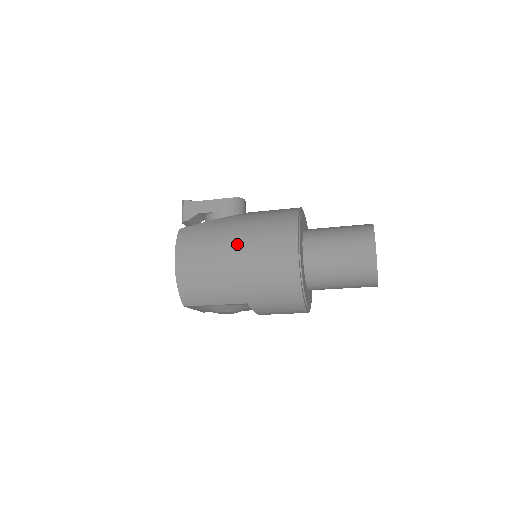
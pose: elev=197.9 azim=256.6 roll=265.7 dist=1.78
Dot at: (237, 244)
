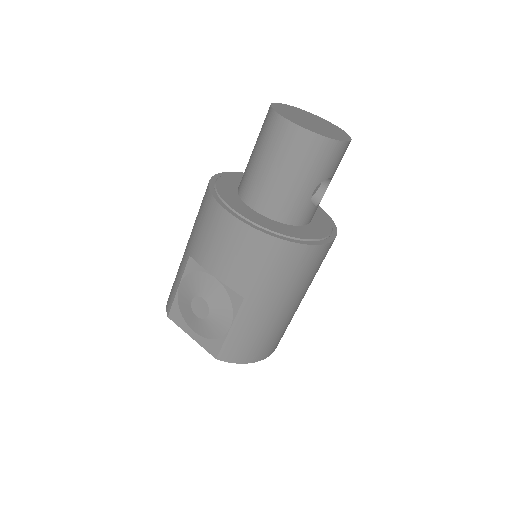
Dot at: occluded
